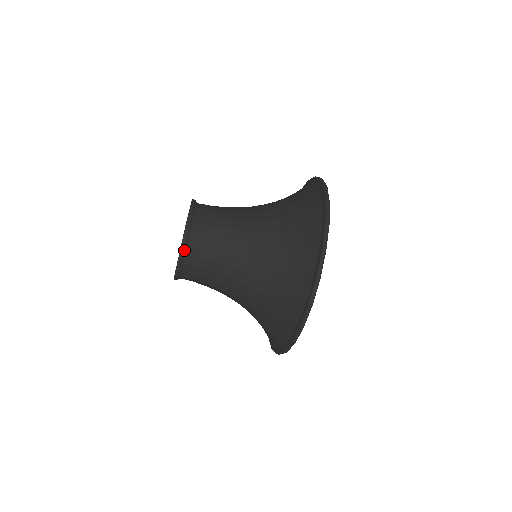
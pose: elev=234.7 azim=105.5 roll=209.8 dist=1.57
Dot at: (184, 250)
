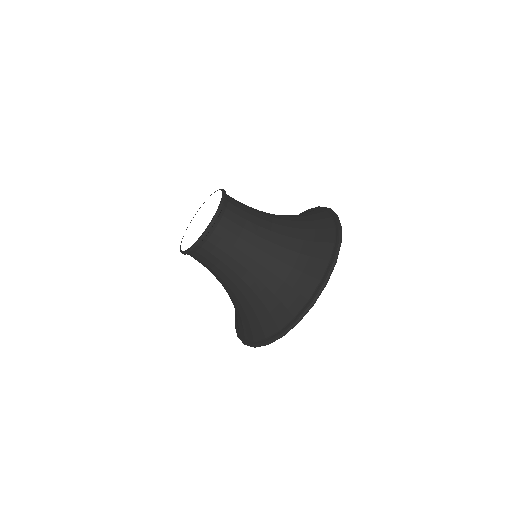
Dot at: (206, 236)
